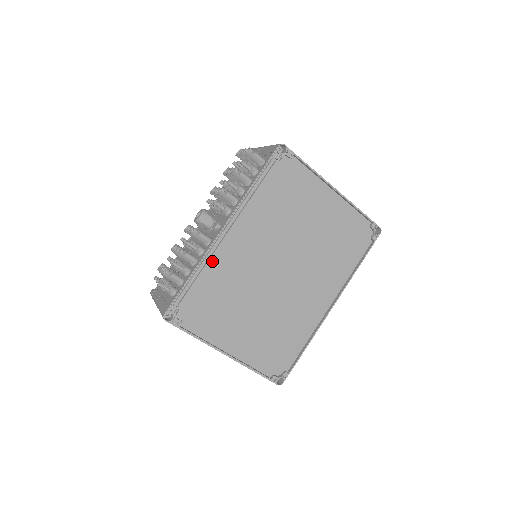
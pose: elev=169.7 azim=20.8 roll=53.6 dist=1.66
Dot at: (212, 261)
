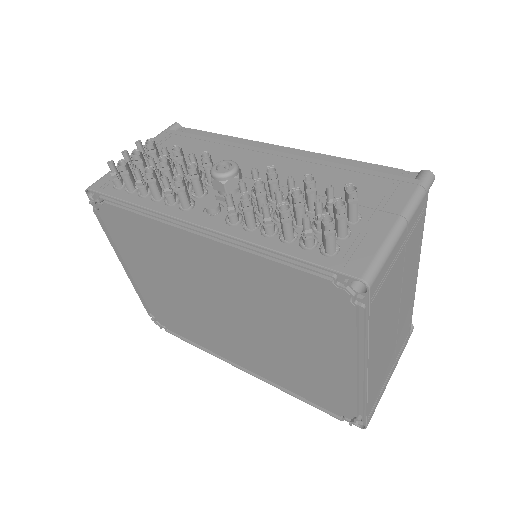
Dot at: (162, 225)
